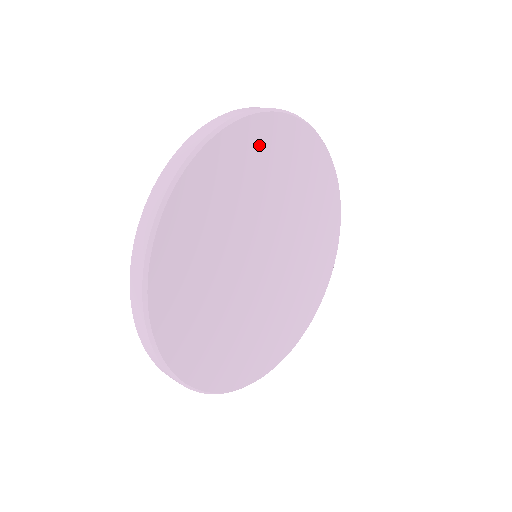
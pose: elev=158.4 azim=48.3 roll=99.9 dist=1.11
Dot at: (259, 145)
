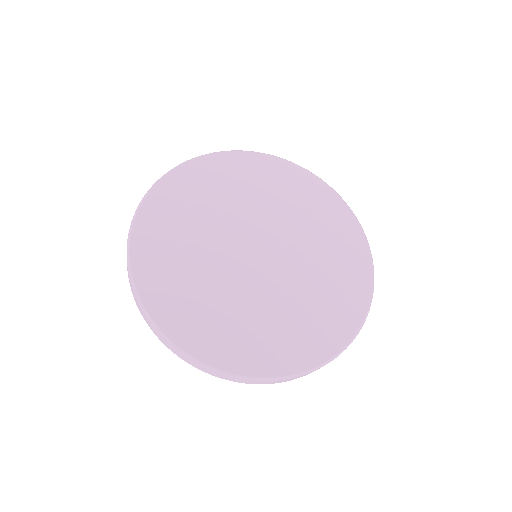
Dot at: (283, 177)
